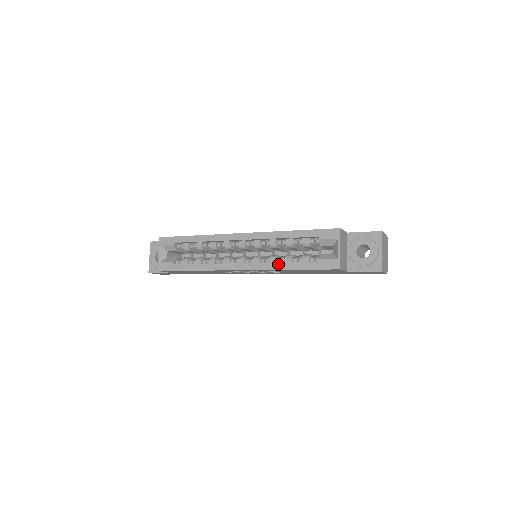
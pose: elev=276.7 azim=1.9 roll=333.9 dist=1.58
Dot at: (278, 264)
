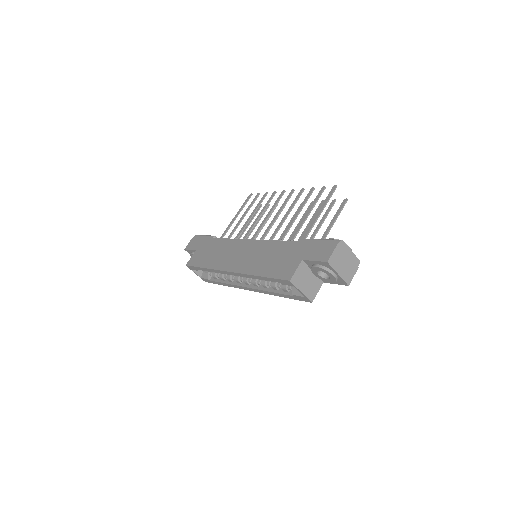
Dot at: (270, 292)
